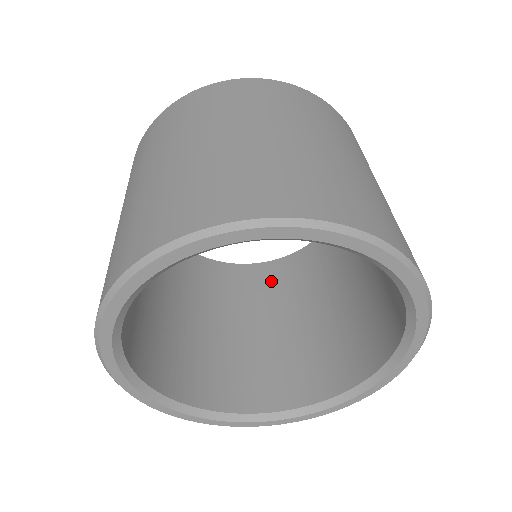
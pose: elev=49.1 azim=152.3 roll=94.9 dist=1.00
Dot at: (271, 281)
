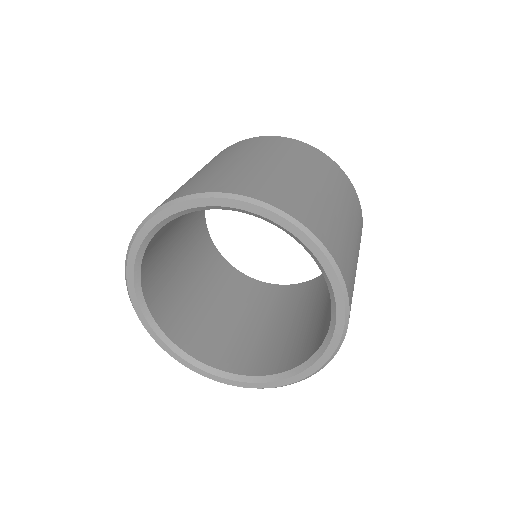
Dot at: occluded
